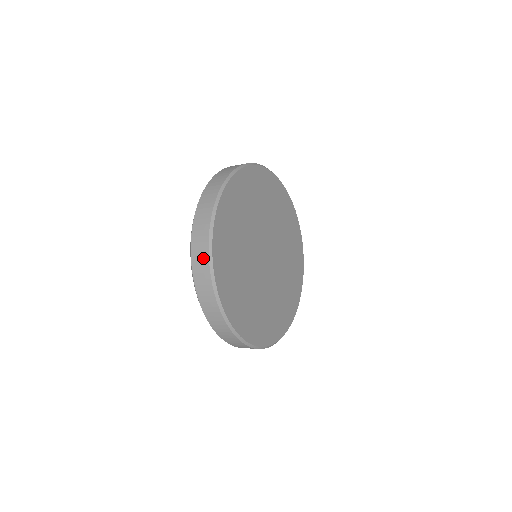
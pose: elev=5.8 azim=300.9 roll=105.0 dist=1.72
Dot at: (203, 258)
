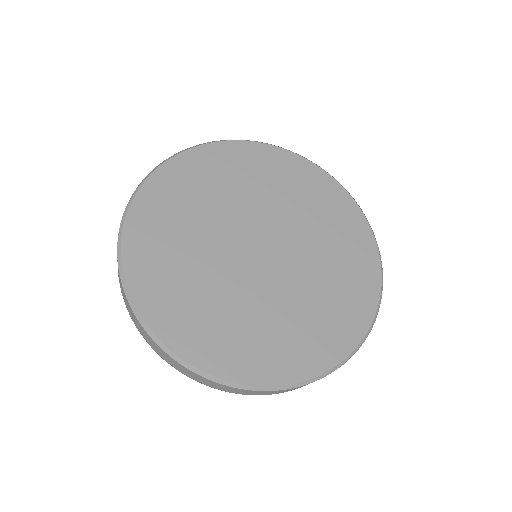
Dot at: occluded
